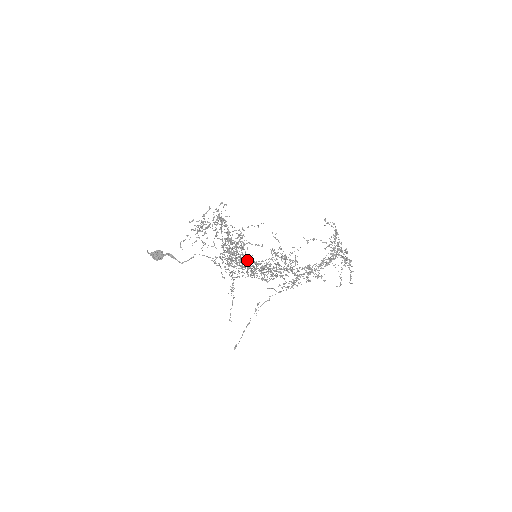
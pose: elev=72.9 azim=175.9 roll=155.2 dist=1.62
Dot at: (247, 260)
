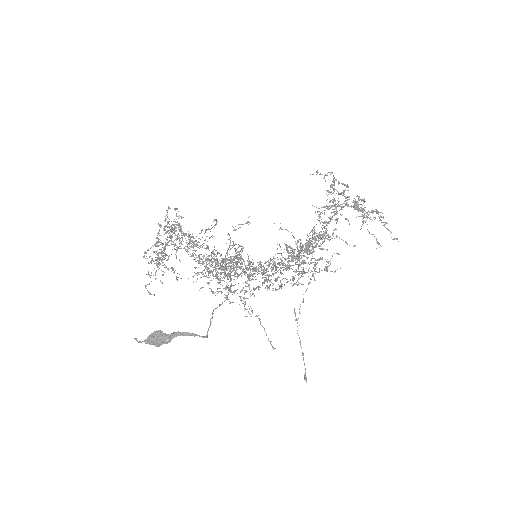
Dot at: occluded
